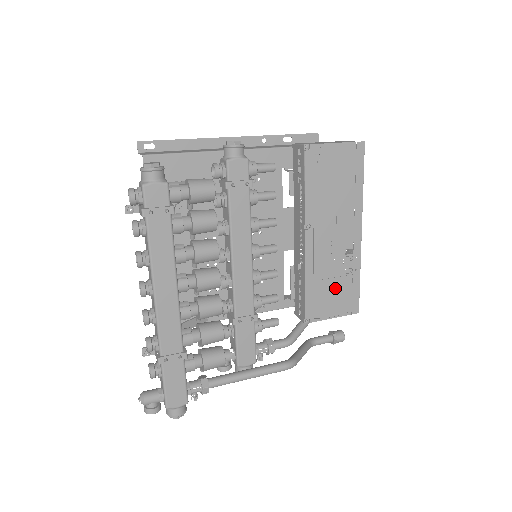
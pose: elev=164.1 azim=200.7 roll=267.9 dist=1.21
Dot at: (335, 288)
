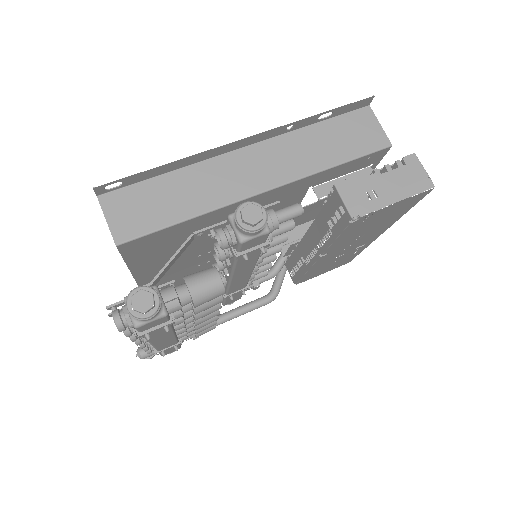
Dot at: (334, 264)
